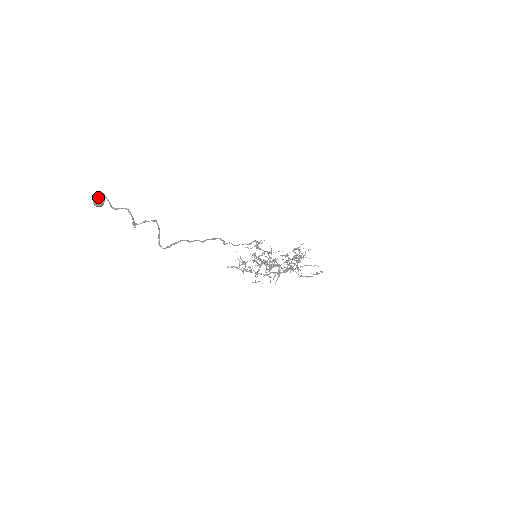
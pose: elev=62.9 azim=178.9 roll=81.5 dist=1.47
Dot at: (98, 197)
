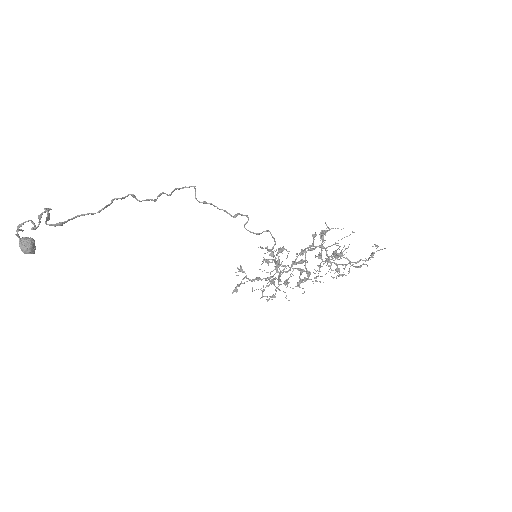
Dot at: (22, 239)
